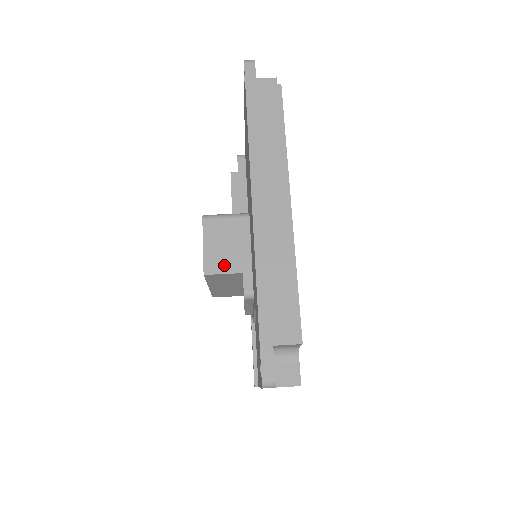
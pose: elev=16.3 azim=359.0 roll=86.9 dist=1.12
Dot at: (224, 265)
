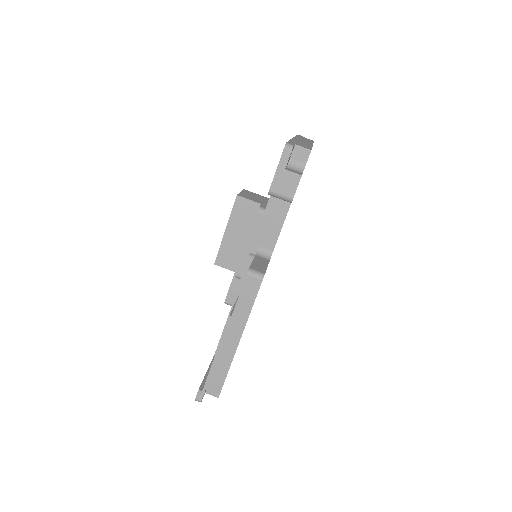
Dot at: (251, 199)
